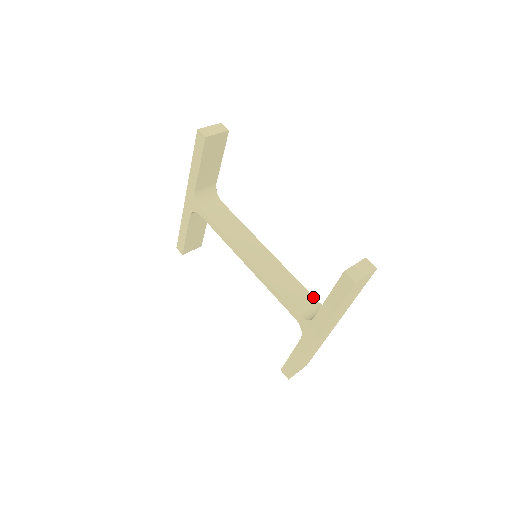
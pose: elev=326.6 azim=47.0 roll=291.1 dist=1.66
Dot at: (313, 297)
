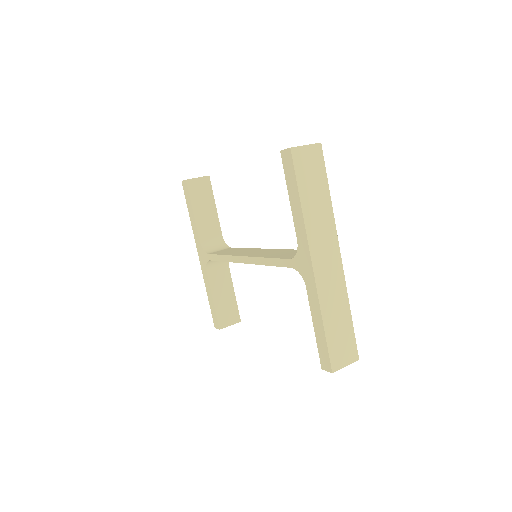
Dot at: occluded
